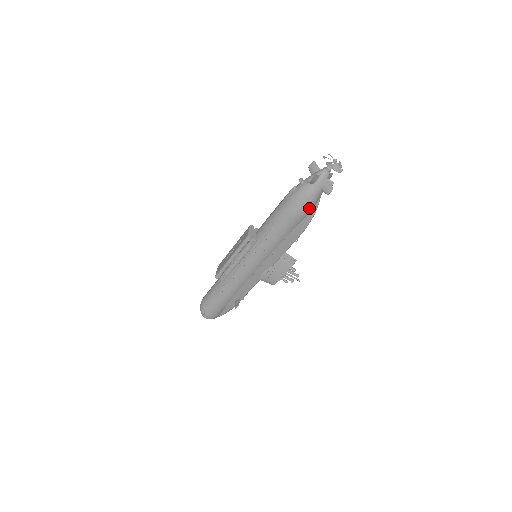
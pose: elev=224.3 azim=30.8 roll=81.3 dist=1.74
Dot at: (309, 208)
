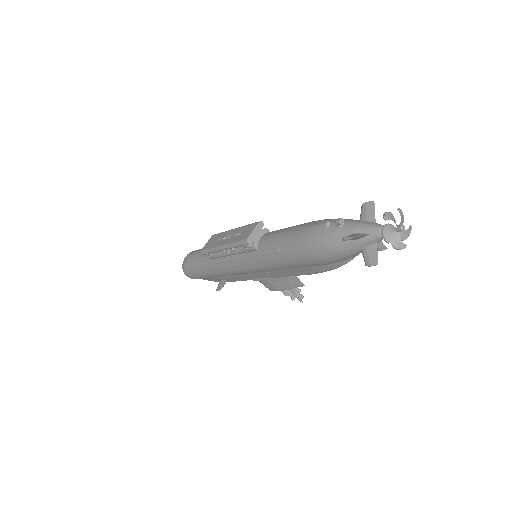
Dot at: (335, 260)
